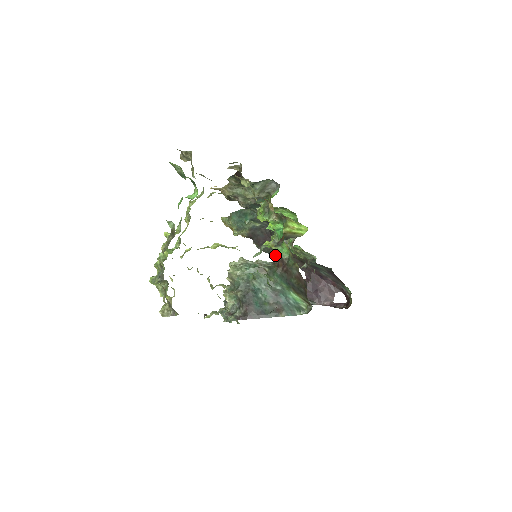
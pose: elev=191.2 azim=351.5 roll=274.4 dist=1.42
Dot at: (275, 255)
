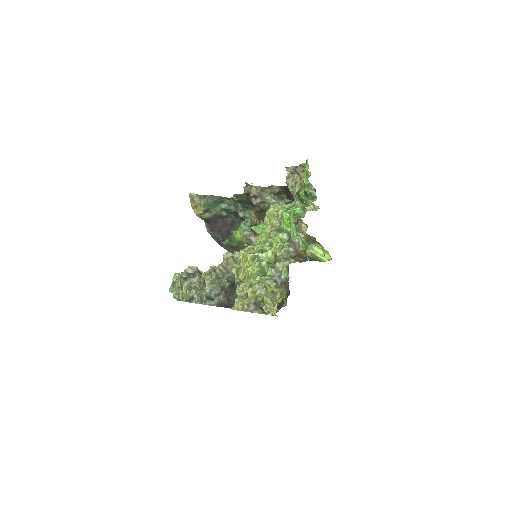
Dot at: occluded
